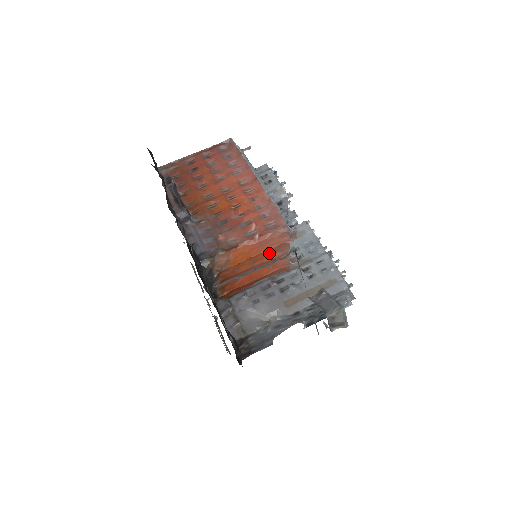
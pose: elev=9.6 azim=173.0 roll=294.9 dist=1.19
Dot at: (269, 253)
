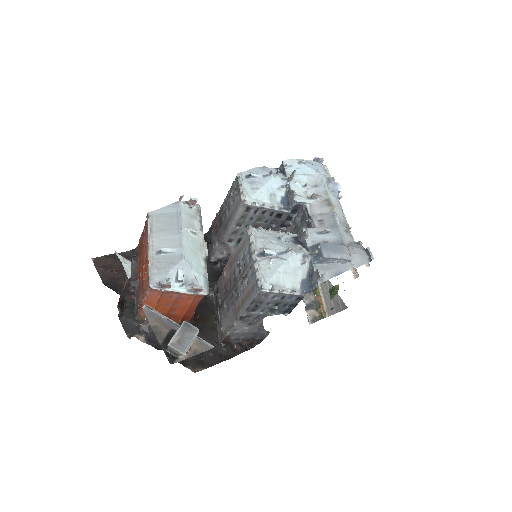
Dot at: (167, 298)
